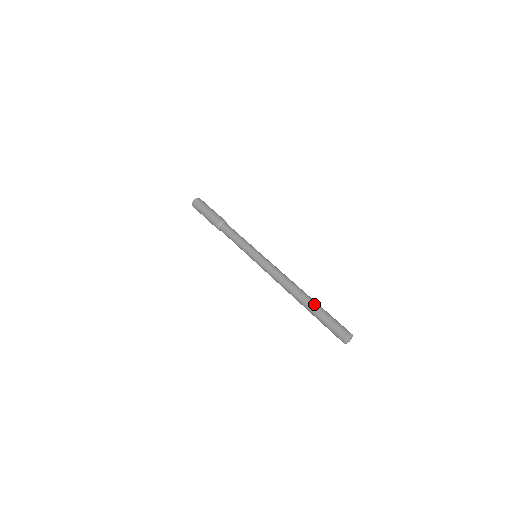
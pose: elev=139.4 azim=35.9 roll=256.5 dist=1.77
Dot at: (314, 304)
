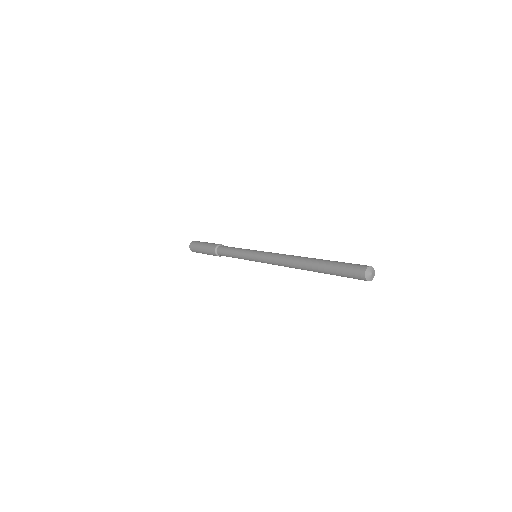
Dot at: (321, 261)
